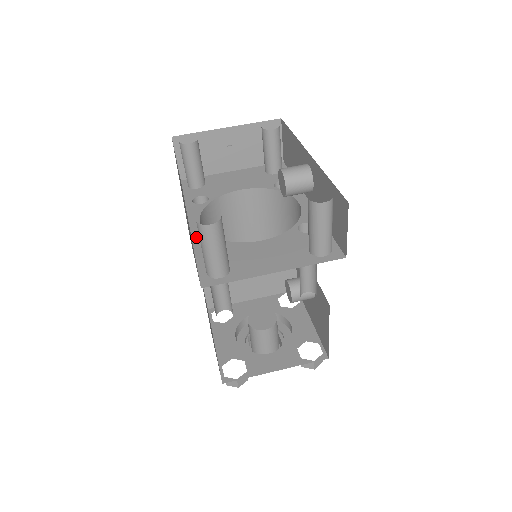
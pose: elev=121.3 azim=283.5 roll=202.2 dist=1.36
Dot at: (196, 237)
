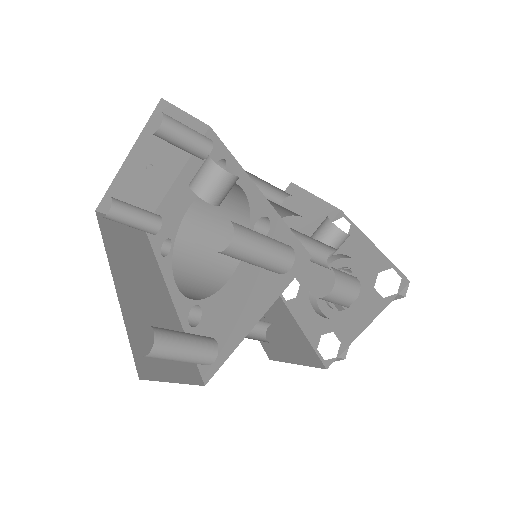
Dot at: (179, 309)
